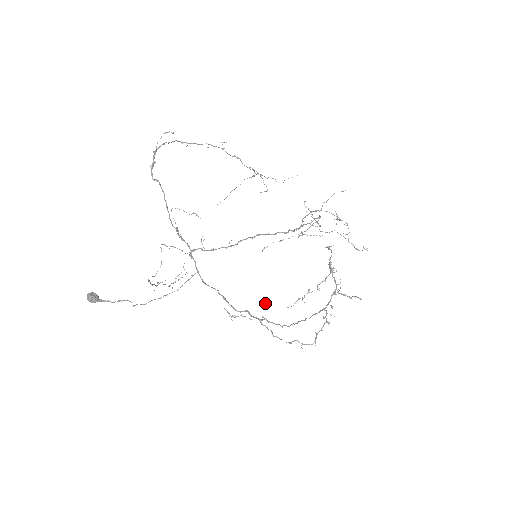
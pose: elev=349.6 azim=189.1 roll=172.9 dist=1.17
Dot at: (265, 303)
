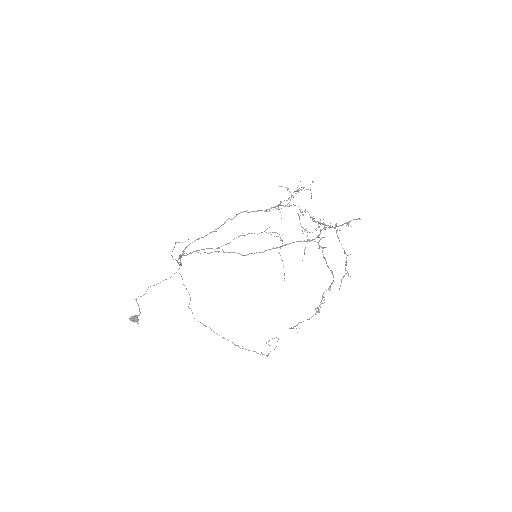
Dot at: (322, 303)
